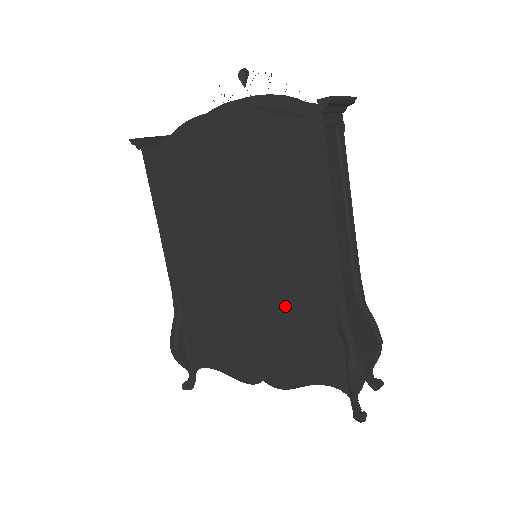
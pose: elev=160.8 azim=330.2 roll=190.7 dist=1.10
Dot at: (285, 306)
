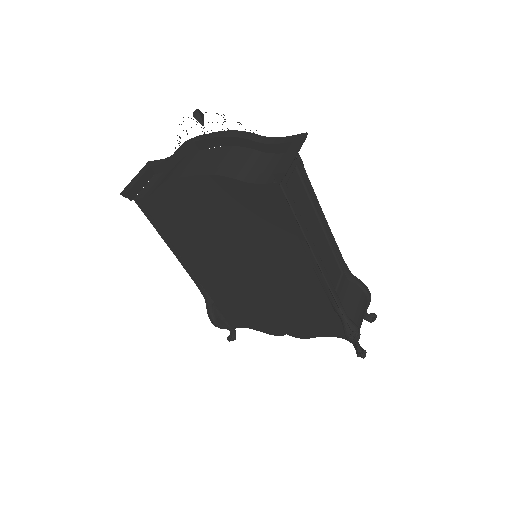
Dot at: (289, 296)
